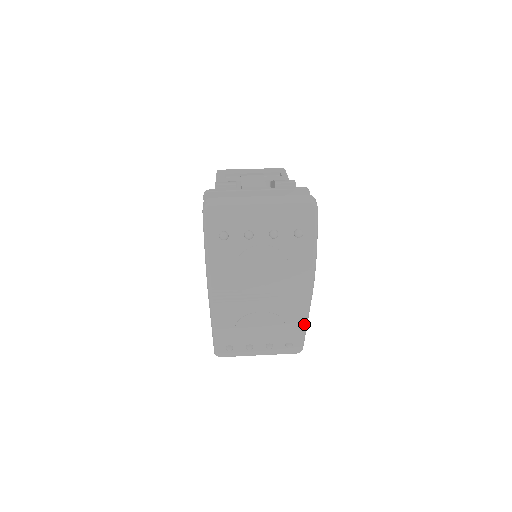
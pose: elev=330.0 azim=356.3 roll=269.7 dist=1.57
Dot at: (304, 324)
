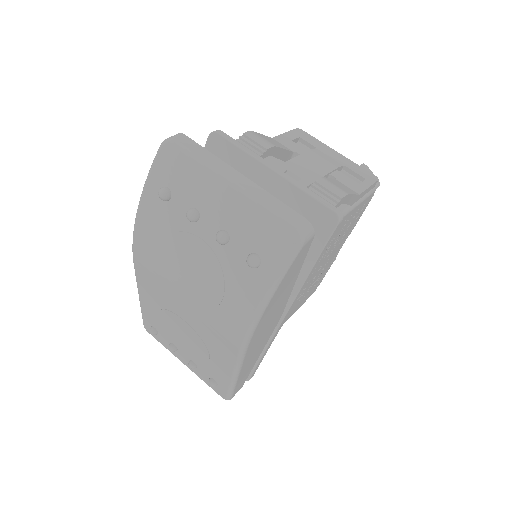
Dot at: (231, 375)
